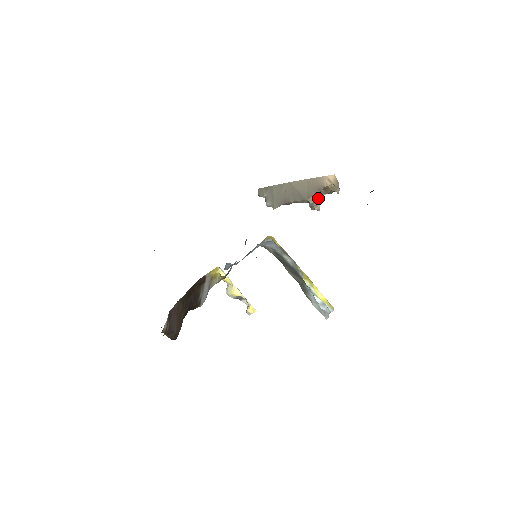
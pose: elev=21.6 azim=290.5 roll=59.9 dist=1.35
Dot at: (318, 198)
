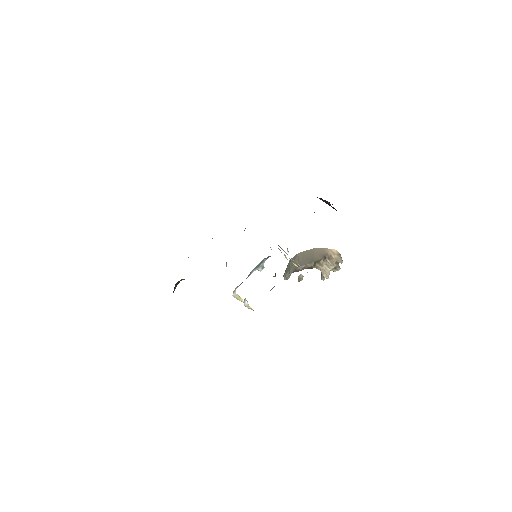
Dot at: (323, 261)
